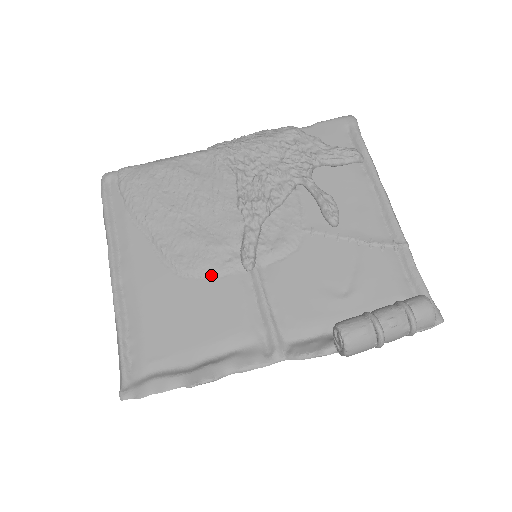
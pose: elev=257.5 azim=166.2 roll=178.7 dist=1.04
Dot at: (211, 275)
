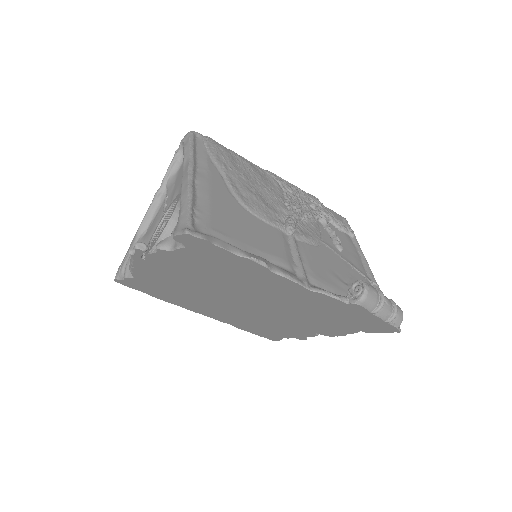
Dot at: (264, 220)
